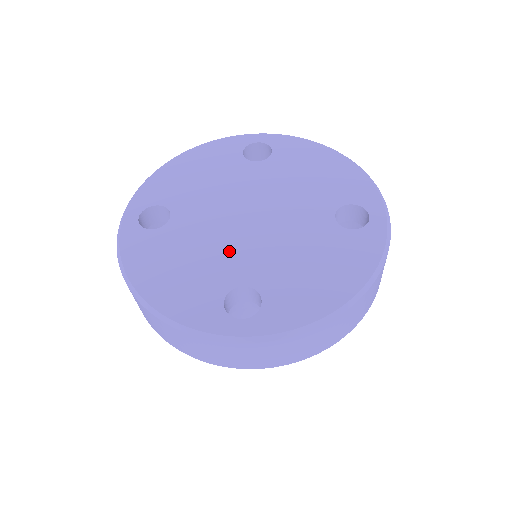
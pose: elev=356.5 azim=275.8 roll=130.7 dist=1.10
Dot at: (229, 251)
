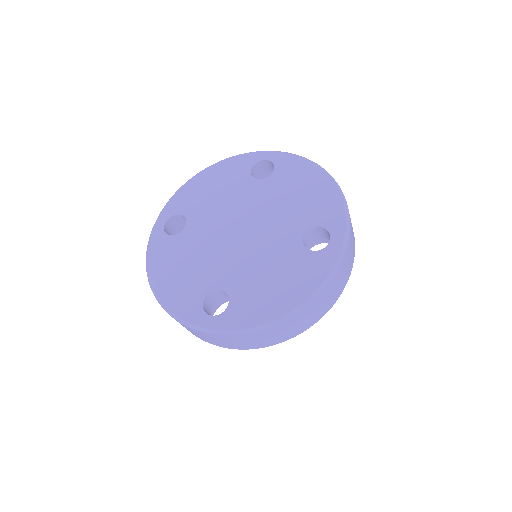
Dot at: (217, 259)
